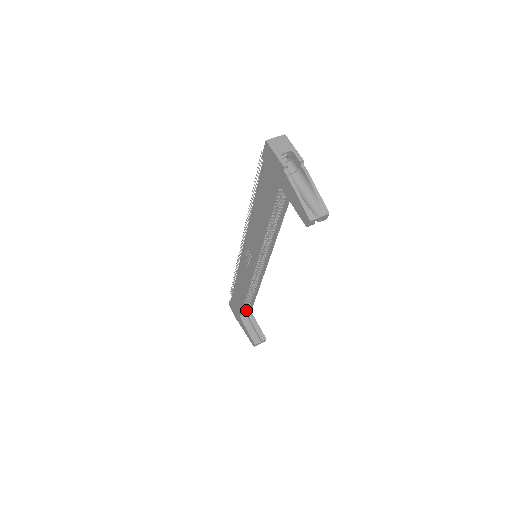
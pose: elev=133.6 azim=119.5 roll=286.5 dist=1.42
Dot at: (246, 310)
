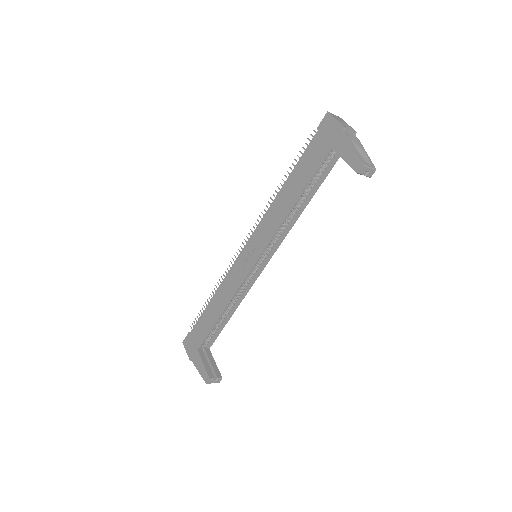
Dot at: (205, 344)
